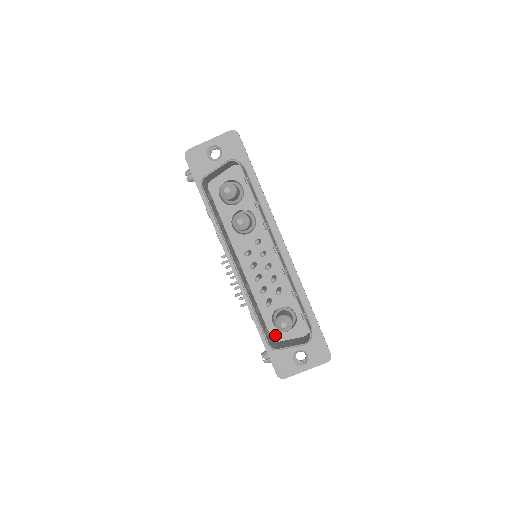
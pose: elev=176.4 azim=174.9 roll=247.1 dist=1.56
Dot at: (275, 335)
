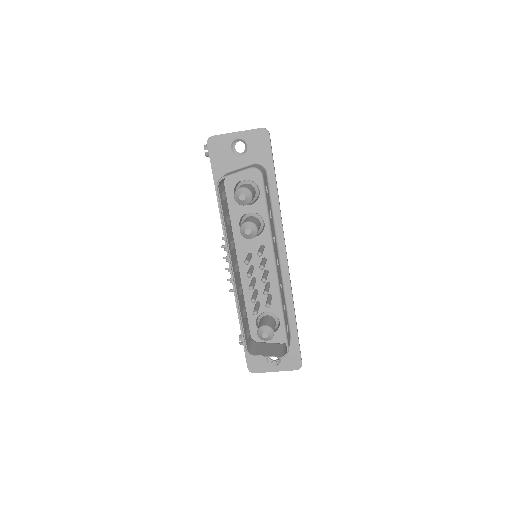
Dot at: (255, 335)
